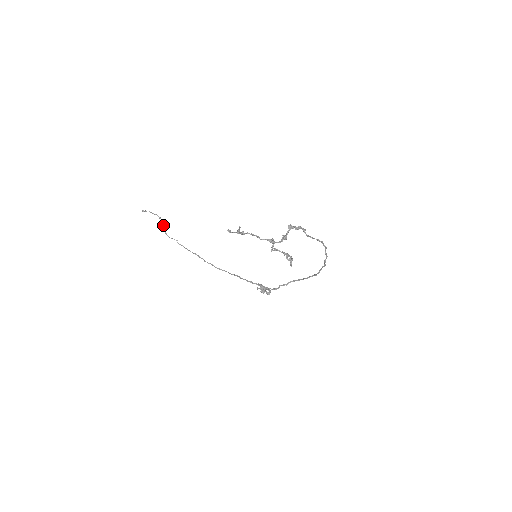
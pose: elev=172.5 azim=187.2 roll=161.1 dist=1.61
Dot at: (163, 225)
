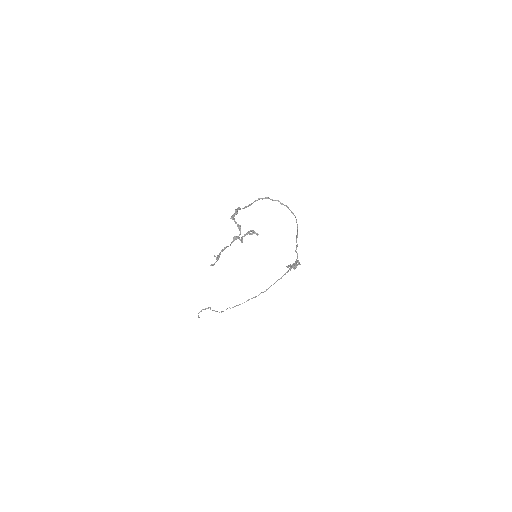
Dot at: (212, 310)
